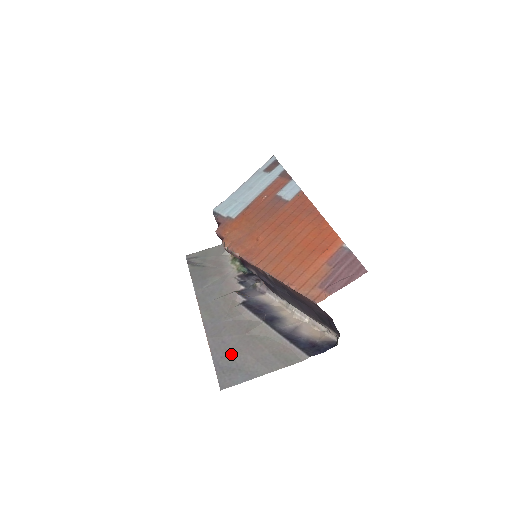
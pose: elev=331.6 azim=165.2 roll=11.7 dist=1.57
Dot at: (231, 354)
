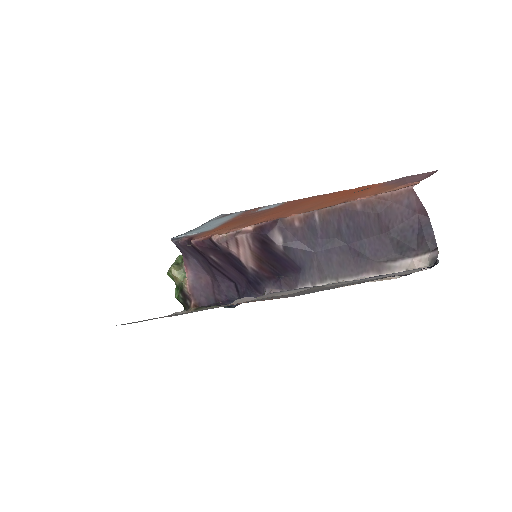
Dot at: (310, 291)
